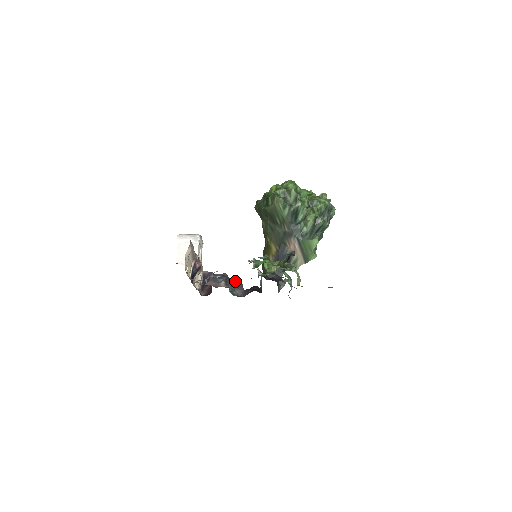
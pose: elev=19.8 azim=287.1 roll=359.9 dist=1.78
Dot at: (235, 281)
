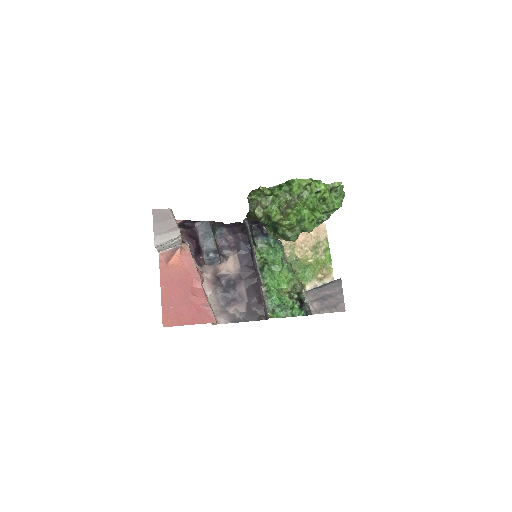
Dot at: (215, 222)
